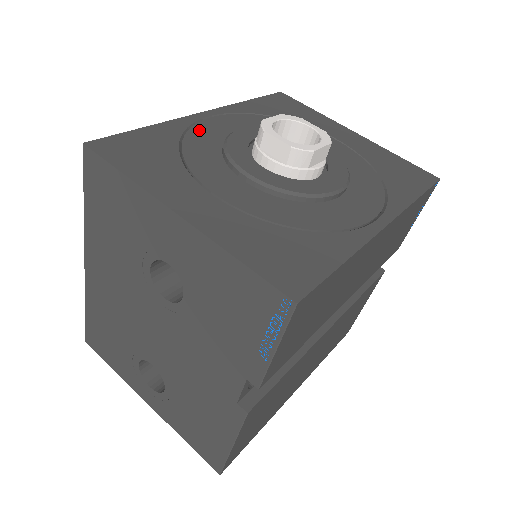
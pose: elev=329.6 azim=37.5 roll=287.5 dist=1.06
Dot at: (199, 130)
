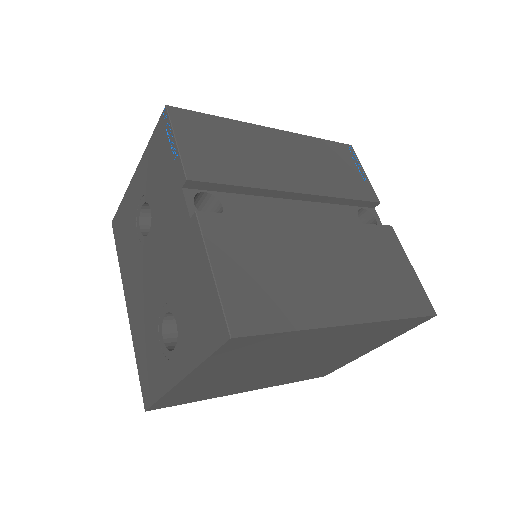
Dot at: occluded
